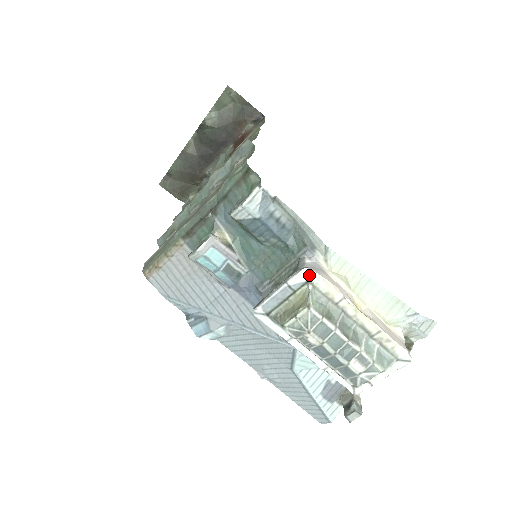
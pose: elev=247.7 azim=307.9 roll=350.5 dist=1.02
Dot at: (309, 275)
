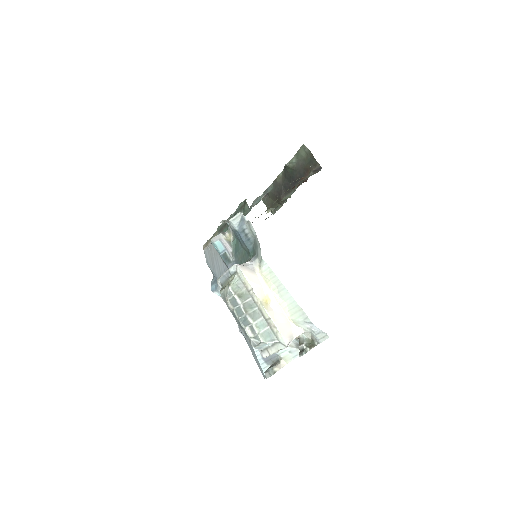
Dot at: (237, 268)
